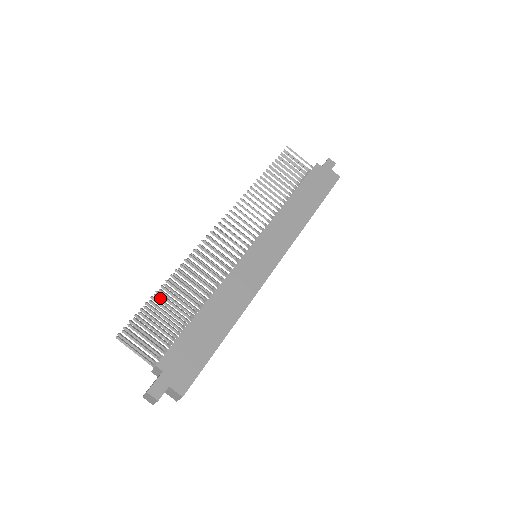
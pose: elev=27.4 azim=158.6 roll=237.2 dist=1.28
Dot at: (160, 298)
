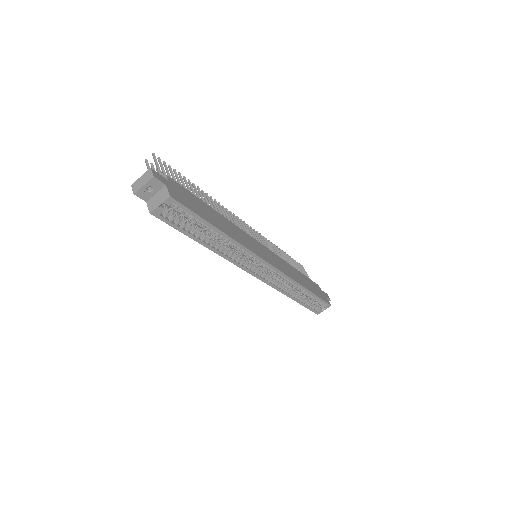
Dot at: occluded
